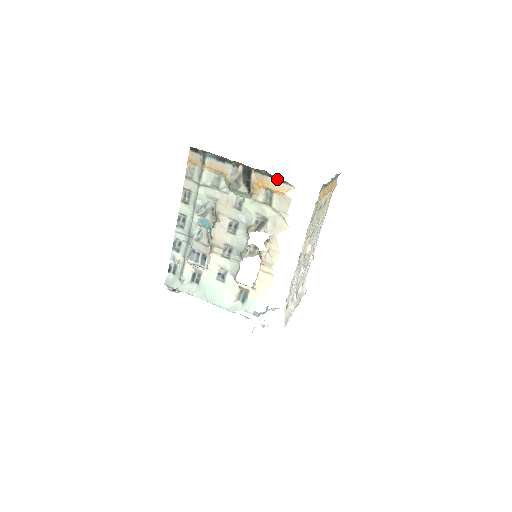
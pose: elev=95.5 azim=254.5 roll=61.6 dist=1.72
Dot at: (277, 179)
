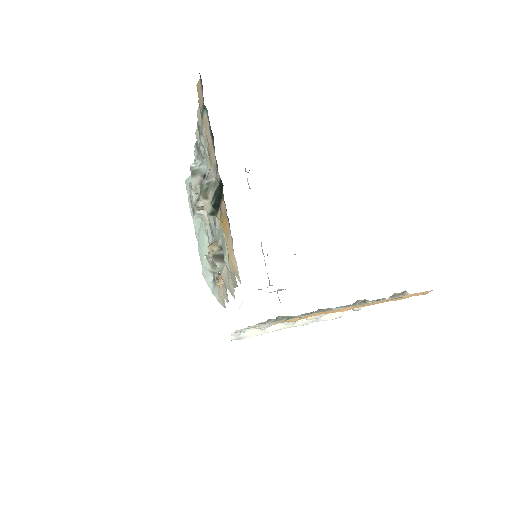
Dot at: (232, 246)
